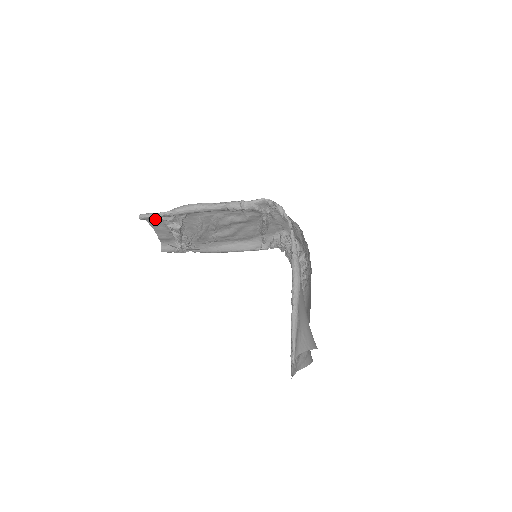
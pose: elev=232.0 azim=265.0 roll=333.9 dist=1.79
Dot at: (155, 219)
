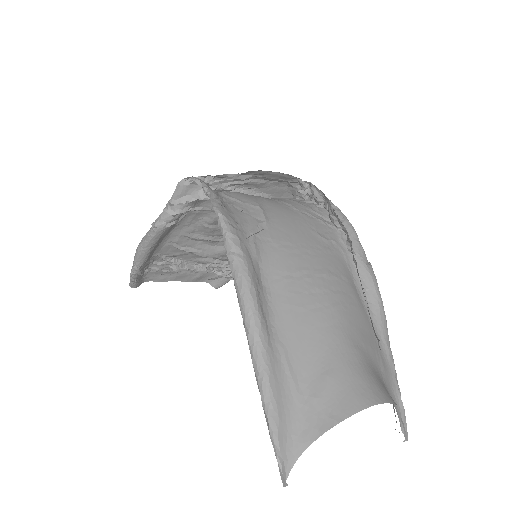
Dot at: (151, 275)
